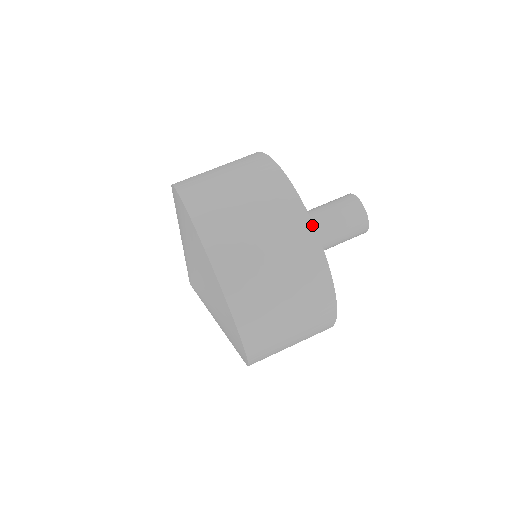
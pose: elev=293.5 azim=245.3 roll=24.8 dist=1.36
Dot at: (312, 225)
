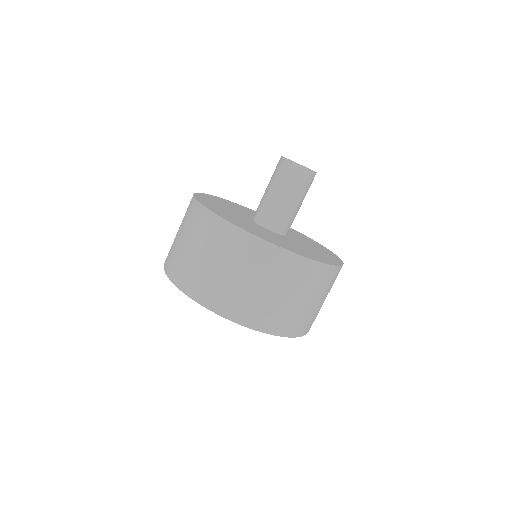
Dot at: occluded
